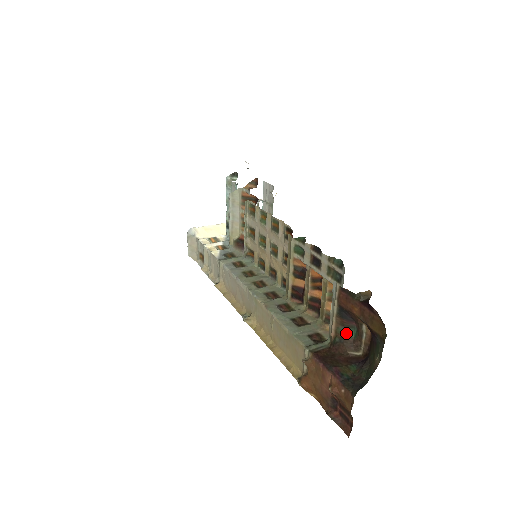
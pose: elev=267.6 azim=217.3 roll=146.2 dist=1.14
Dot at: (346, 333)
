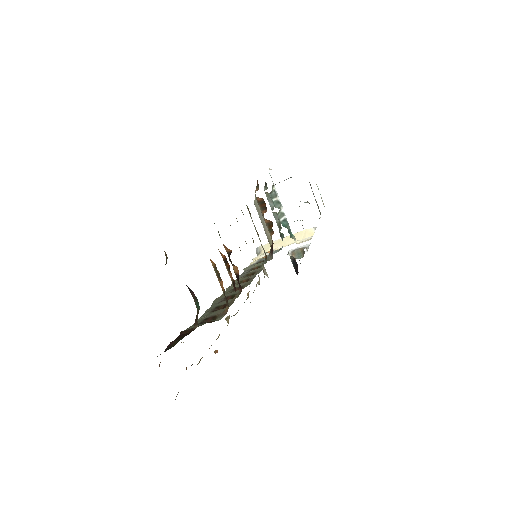
Dot at: (197, 307)
